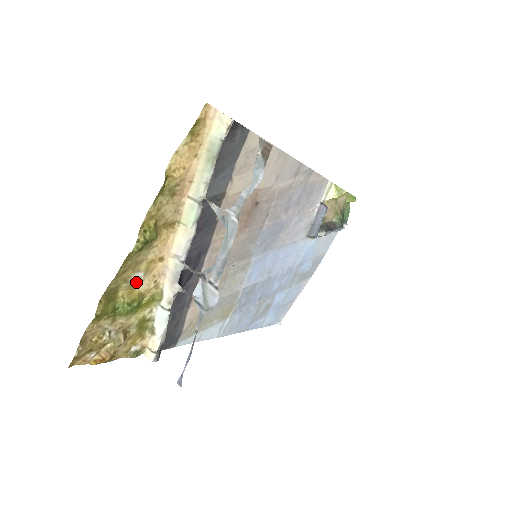
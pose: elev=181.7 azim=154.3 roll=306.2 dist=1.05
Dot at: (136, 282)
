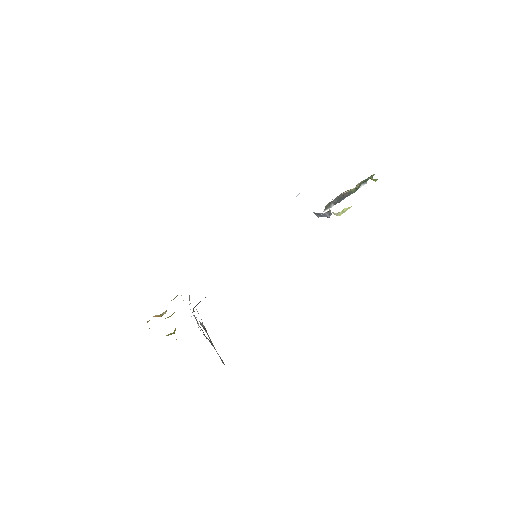
Dot at: occluded
